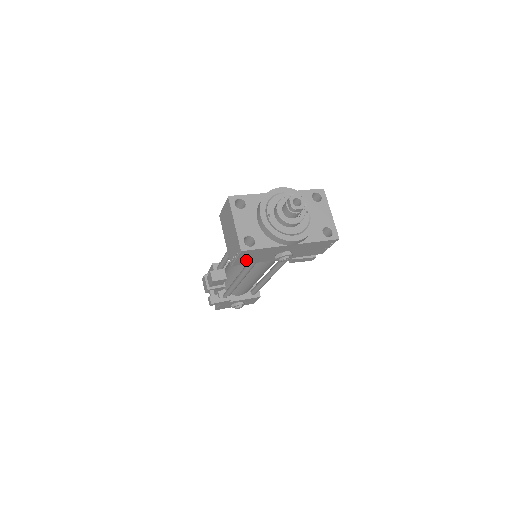
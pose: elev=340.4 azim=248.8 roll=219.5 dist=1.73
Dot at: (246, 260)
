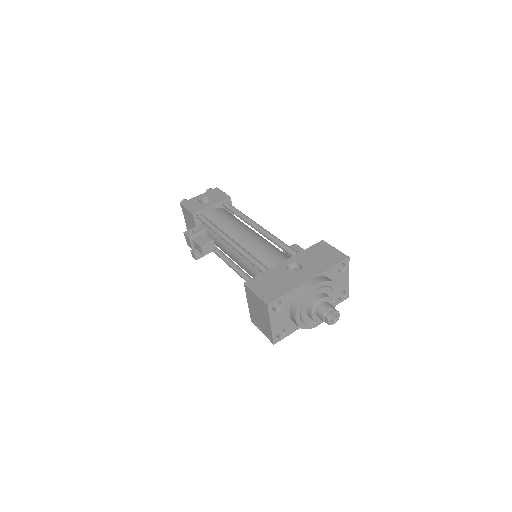
Dot at: occluded
